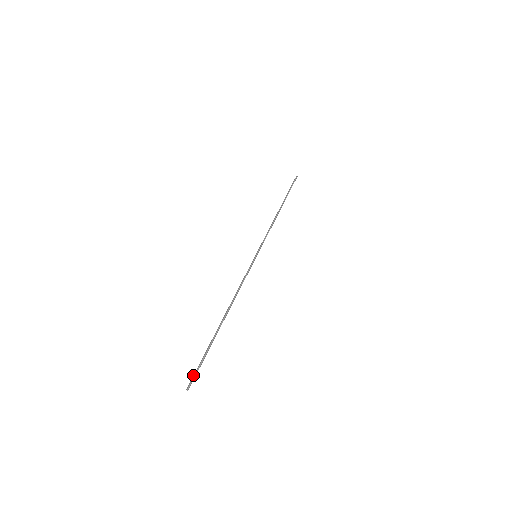
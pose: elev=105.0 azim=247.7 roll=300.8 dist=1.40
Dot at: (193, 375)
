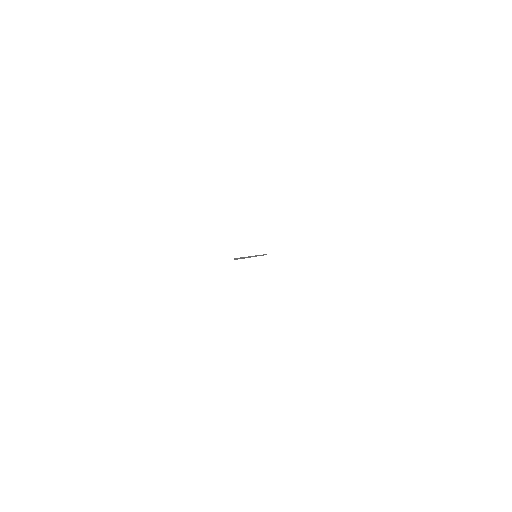
Dot at: occluded
